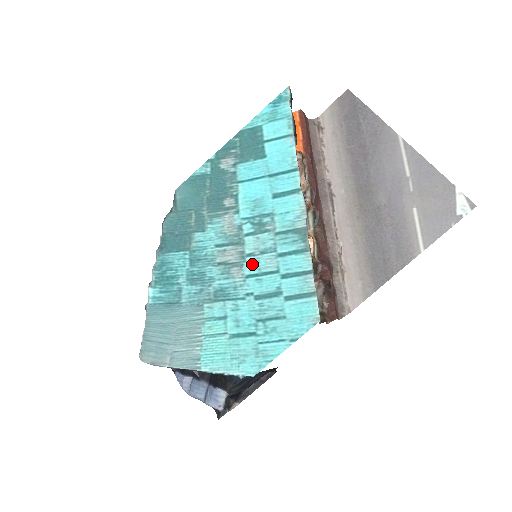
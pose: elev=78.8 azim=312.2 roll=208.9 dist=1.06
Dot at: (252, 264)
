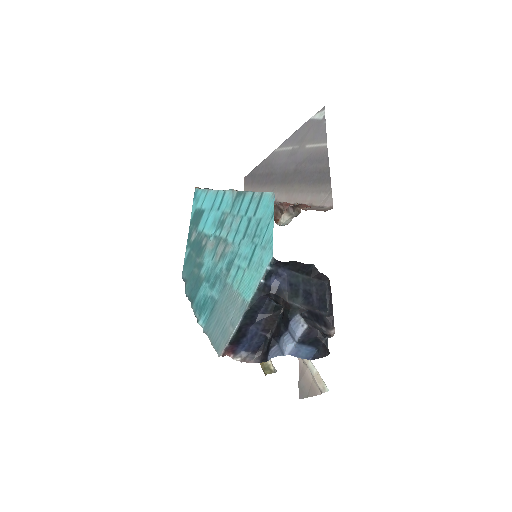
Dot at: (231, 235)
